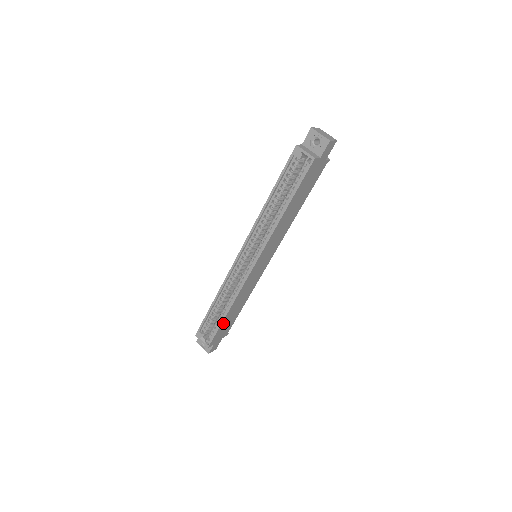
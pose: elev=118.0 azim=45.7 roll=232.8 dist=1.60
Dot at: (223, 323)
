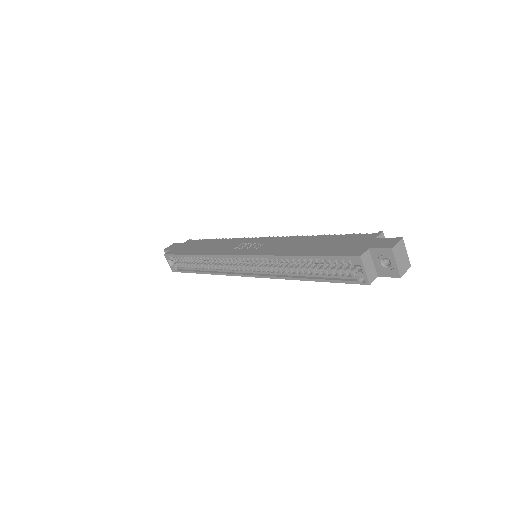
Dot at: occluded
